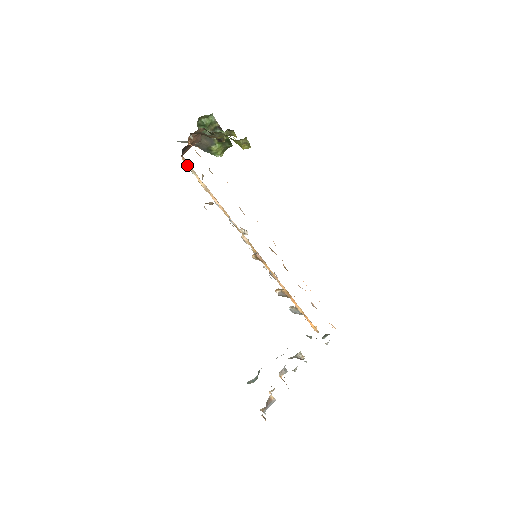
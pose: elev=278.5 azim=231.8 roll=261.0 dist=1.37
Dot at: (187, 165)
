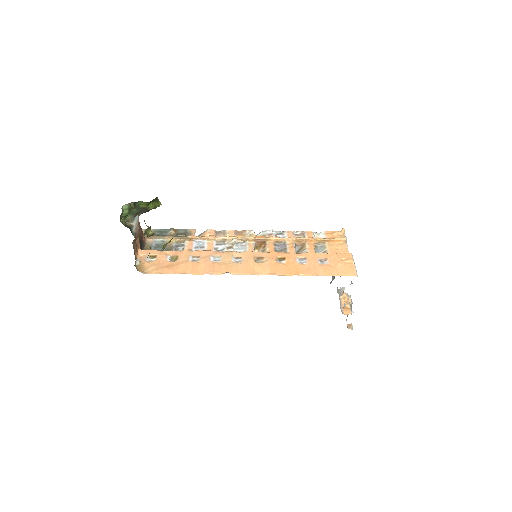
Dot at: (154, 239)
